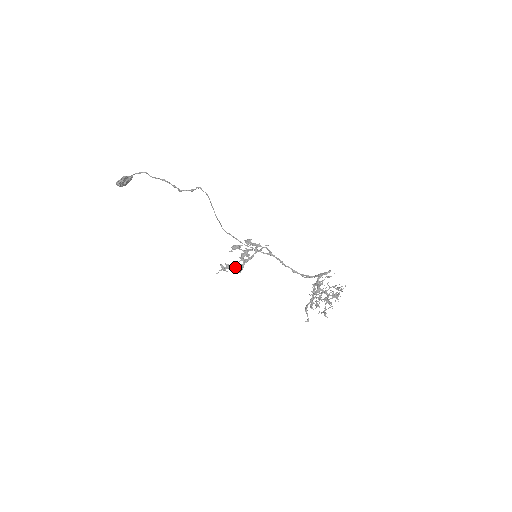
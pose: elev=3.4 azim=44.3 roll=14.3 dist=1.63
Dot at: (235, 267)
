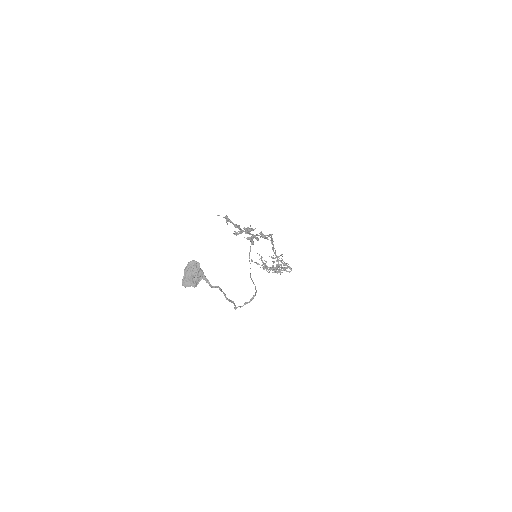
Dot at: occluded
